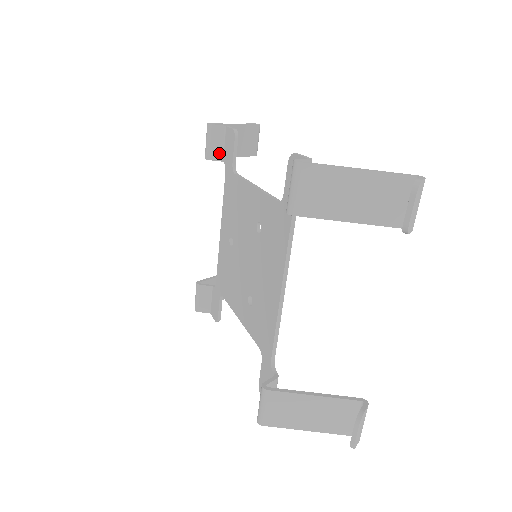
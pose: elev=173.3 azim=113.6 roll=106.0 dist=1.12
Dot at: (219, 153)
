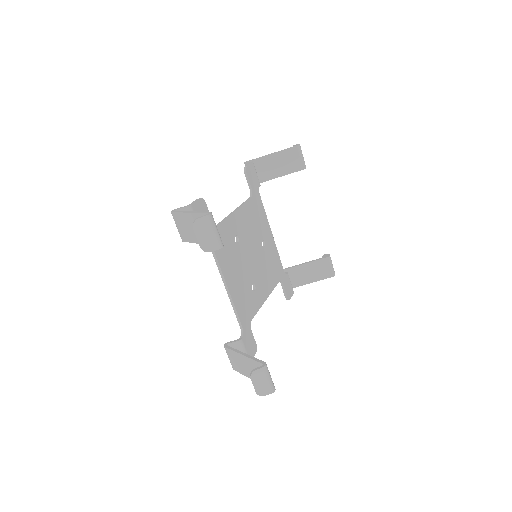
Dot at: occluded
